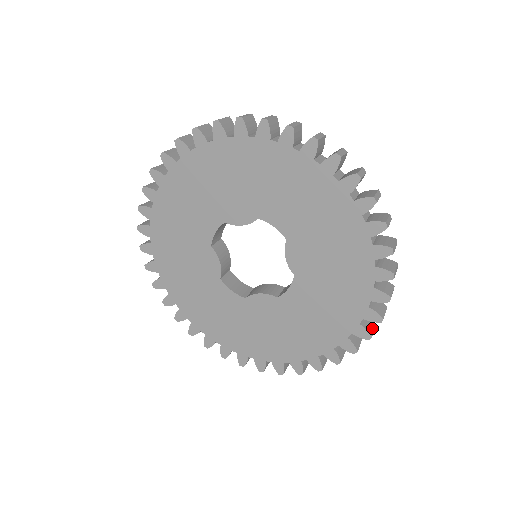
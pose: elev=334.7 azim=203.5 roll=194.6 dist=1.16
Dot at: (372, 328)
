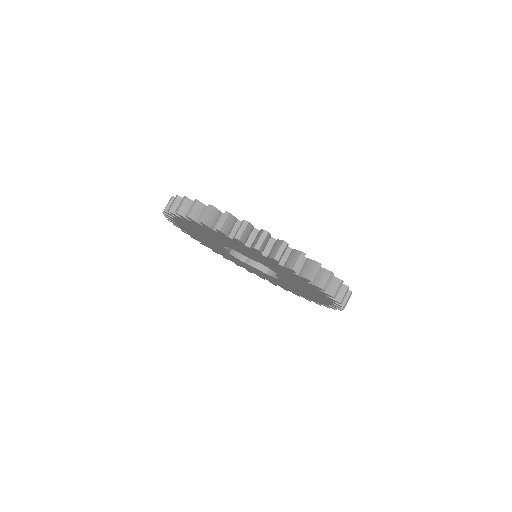
Dot at: occluded
